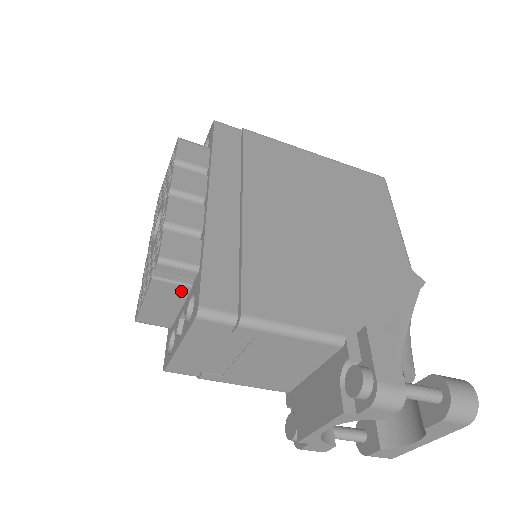
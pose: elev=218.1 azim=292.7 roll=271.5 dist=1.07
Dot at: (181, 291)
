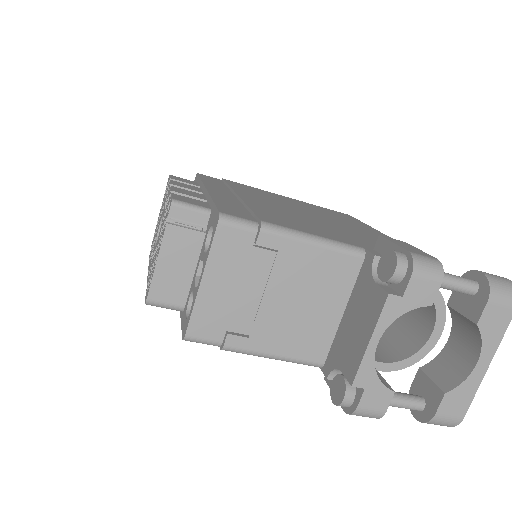
Dot at: (195, 240)
